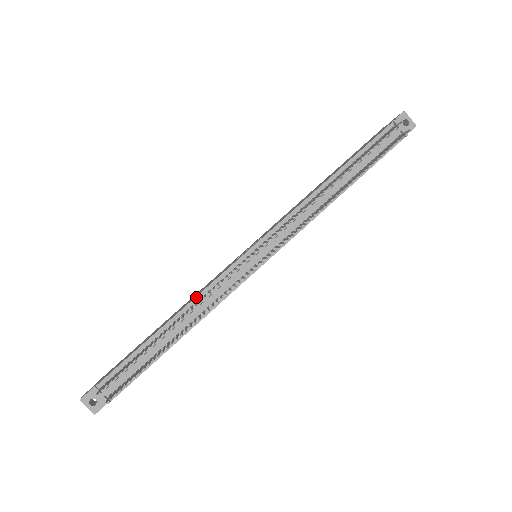
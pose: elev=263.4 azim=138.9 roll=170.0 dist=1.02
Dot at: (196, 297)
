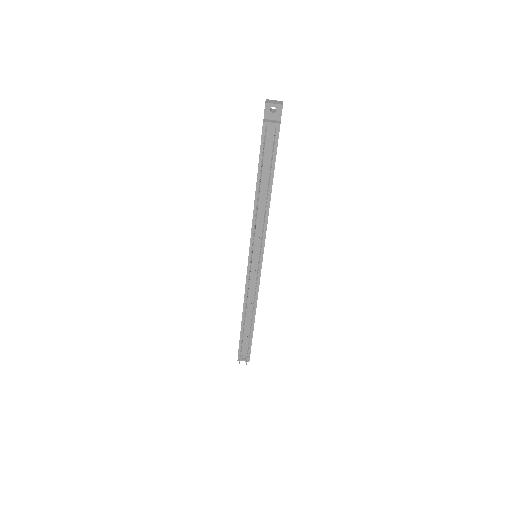
Dot at: (244, 298)
